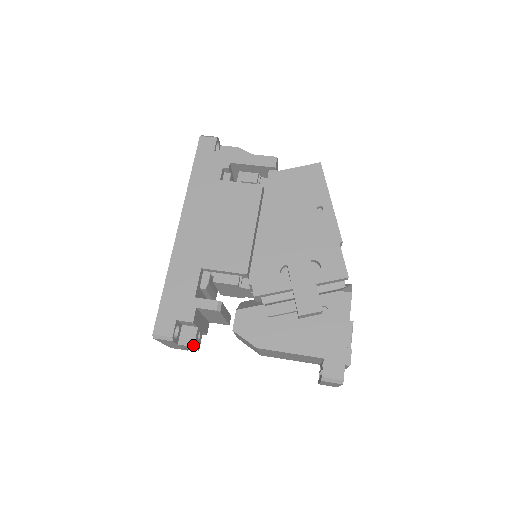
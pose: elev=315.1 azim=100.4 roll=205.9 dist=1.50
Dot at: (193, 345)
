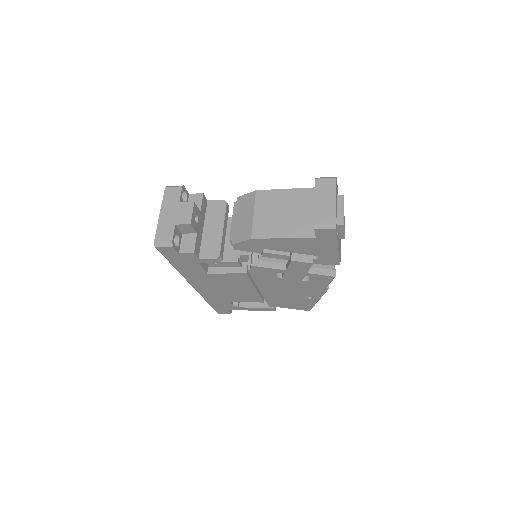
Dot at: (194, 202)
